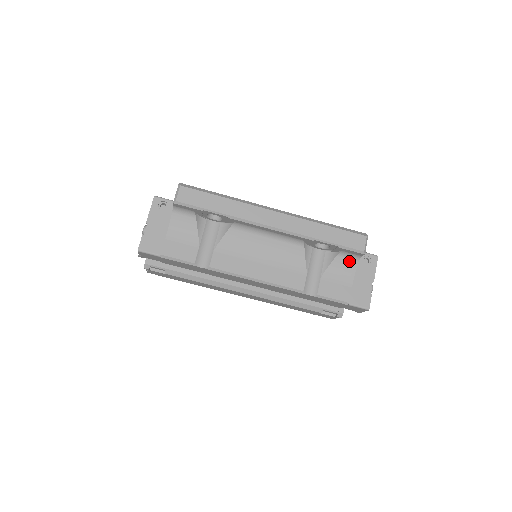
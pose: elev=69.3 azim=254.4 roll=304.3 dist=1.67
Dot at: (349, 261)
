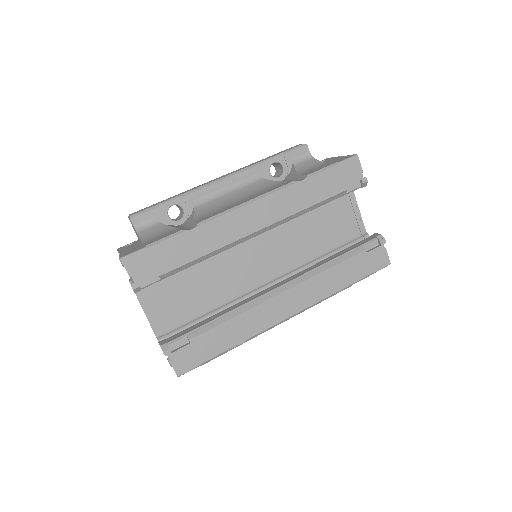
Dot at: (307, 162)
